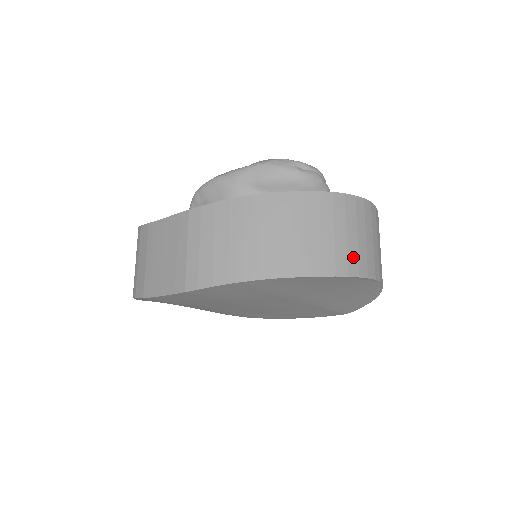
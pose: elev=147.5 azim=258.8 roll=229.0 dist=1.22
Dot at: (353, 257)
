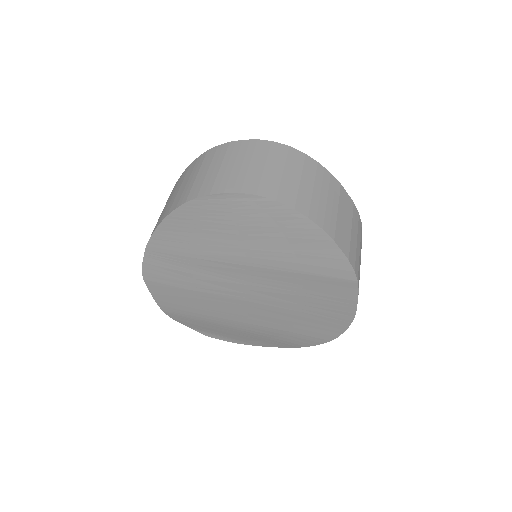
Dot at: (208, 183)
